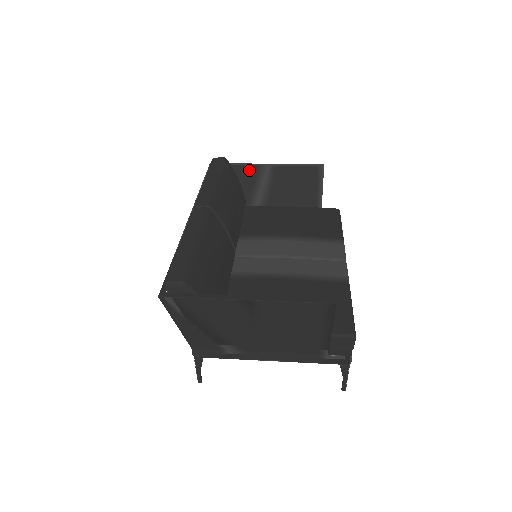
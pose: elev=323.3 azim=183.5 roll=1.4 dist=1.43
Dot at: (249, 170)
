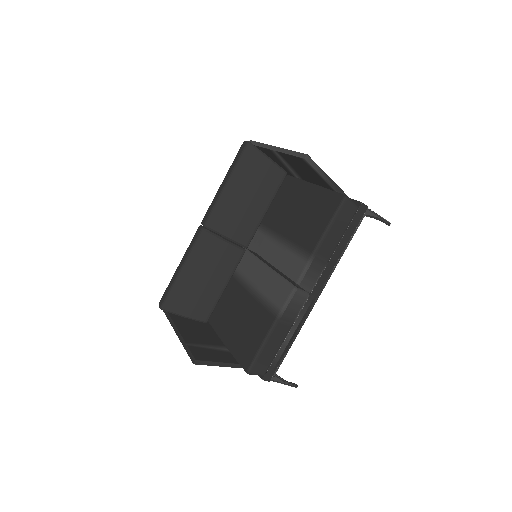
Dot at: (268, 151)
